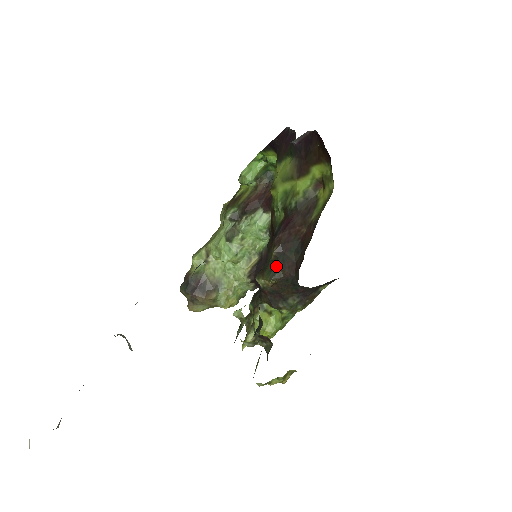
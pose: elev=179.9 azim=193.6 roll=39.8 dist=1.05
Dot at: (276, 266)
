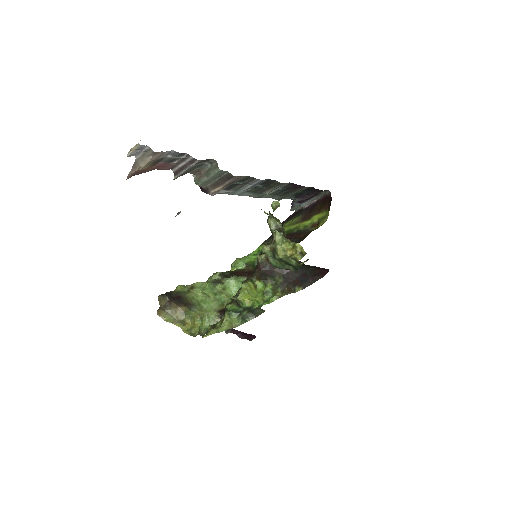
Dot at: occluded
